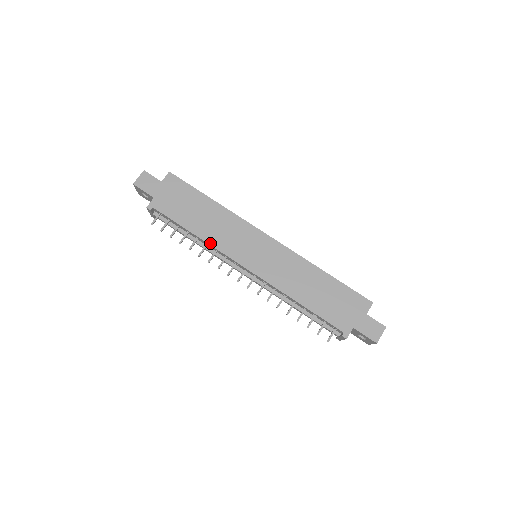
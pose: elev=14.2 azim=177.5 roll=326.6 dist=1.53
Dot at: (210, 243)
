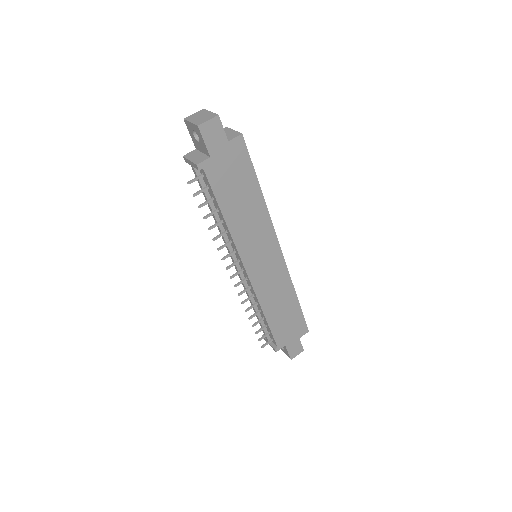
Dot at: (233, 236)
